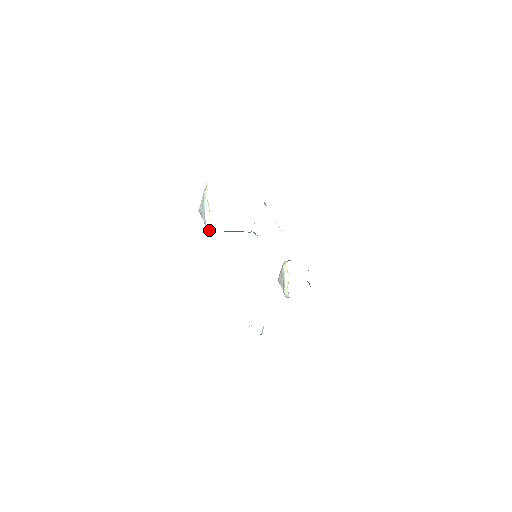
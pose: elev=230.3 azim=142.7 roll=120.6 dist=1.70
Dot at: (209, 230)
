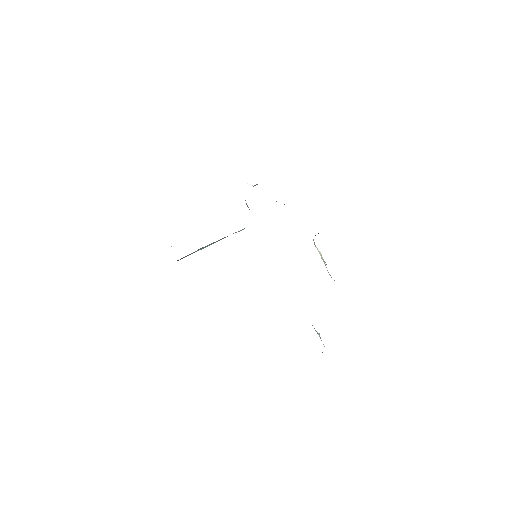
Dot at: occluded
